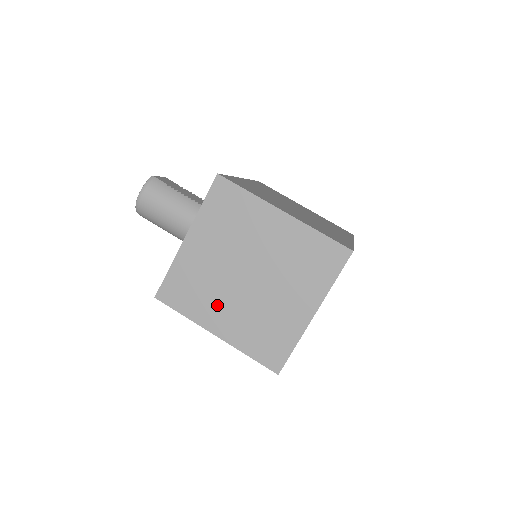
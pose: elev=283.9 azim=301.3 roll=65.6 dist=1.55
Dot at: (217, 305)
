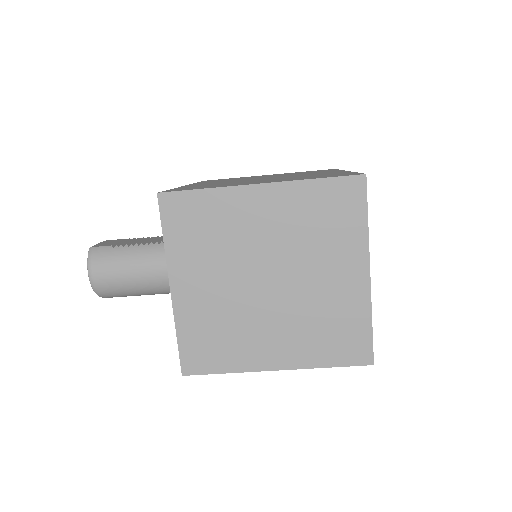
Dot at: (256, 337)
